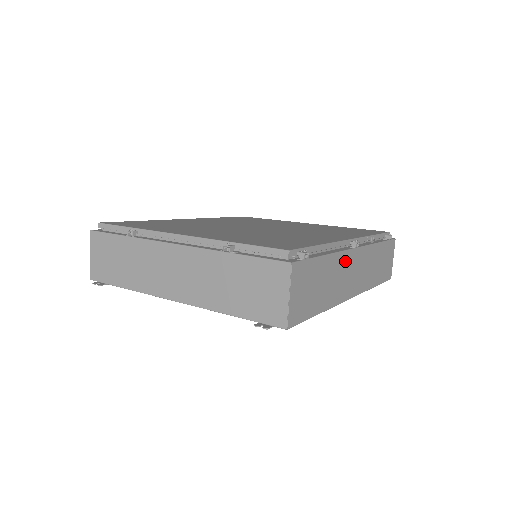
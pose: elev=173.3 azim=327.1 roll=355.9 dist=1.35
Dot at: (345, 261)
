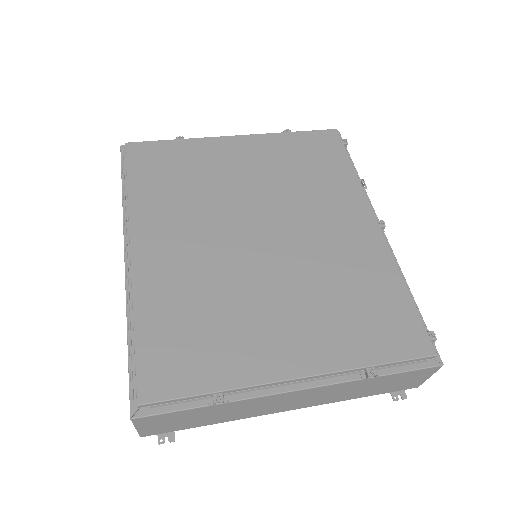
Dot at: occluded
